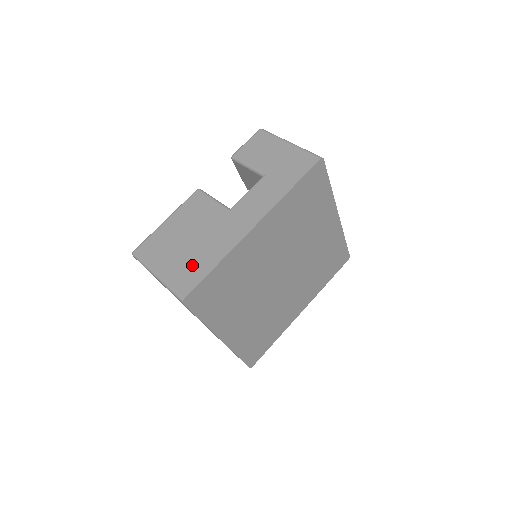
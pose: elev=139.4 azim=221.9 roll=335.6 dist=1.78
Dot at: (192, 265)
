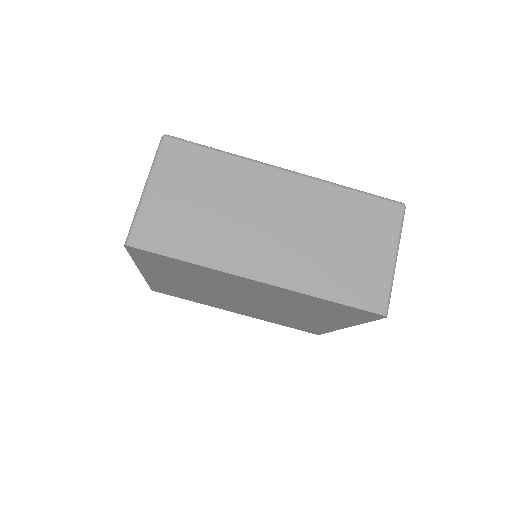
Dot at: occluded
